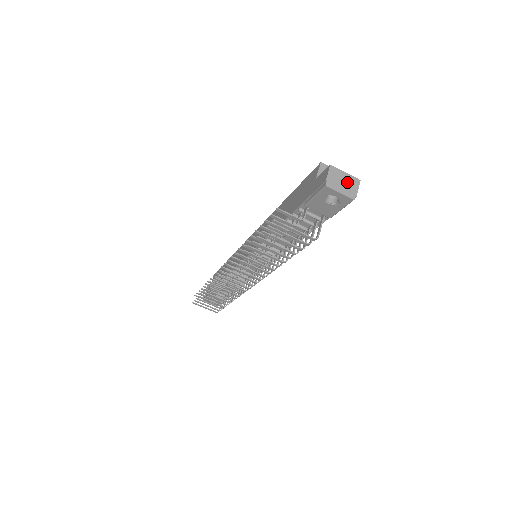
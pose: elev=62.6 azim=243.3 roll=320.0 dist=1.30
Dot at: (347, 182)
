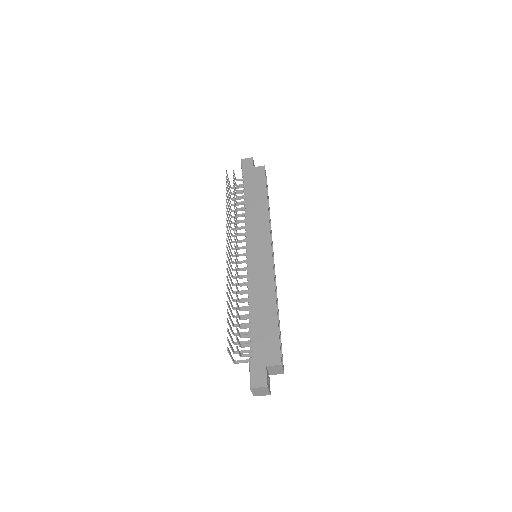
Dot at: (263, 393)
